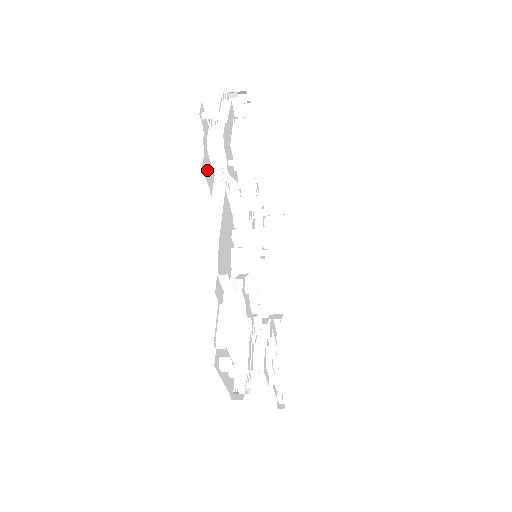
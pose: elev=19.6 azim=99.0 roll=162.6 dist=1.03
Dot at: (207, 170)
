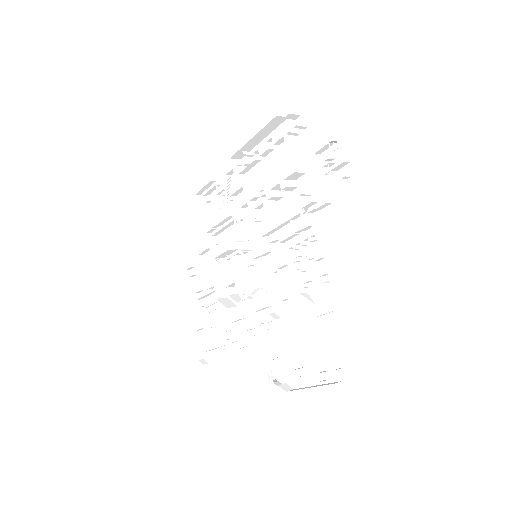
Dot at: occluded
